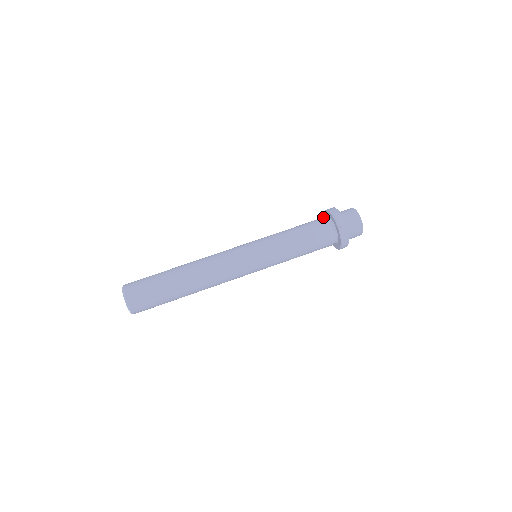
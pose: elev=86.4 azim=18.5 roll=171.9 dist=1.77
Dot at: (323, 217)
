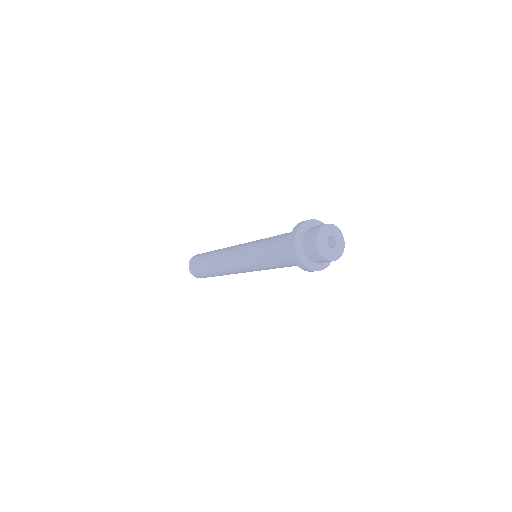
Dot at: occluded
